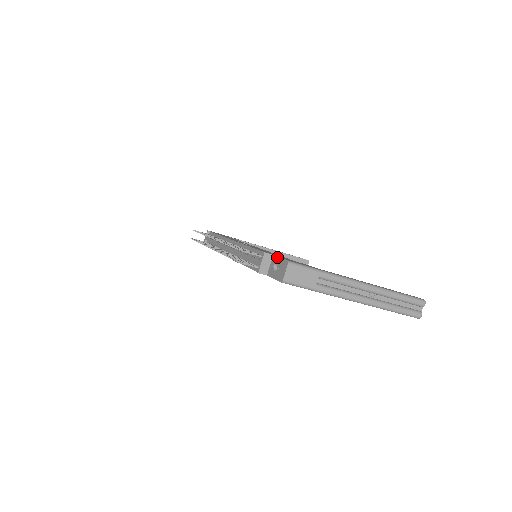
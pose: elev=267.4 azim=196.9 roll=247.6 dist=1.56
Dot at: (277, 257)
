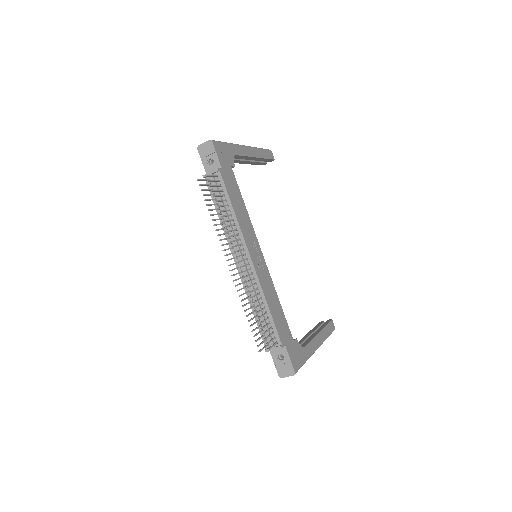
Dot at: (288, 355)
